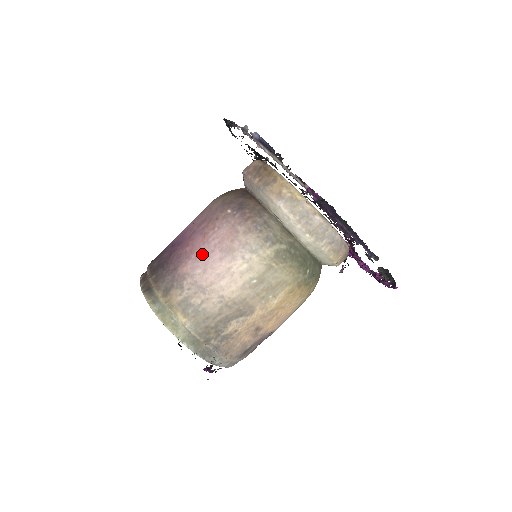
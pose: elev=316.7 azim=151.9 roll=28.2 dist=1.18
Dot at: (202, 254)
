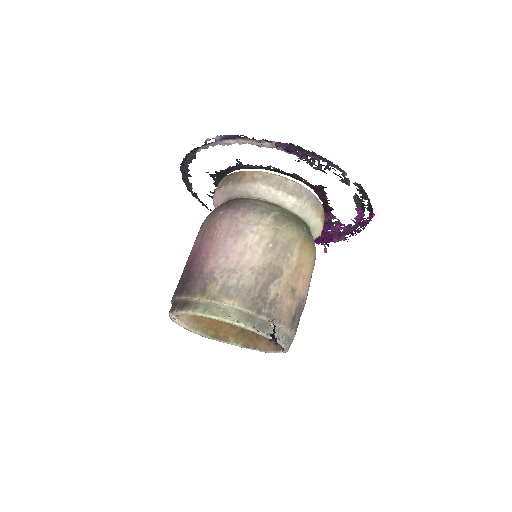
Dot at: (218, 248)
